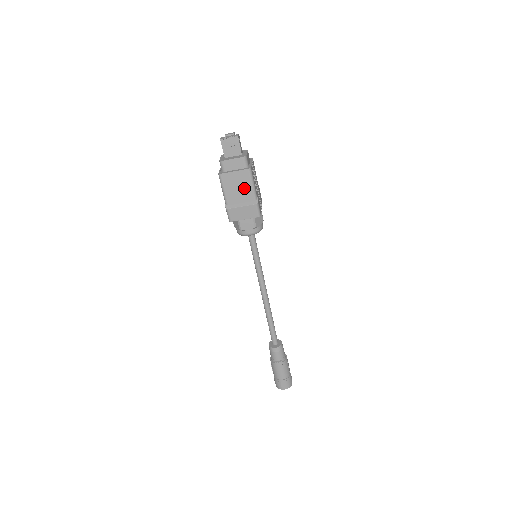
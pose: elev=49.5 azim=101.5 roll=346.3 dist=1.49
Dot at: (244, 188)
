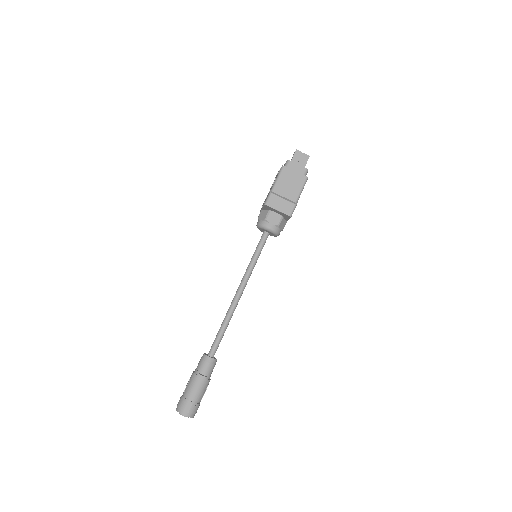
Dot at: (294, 188)
